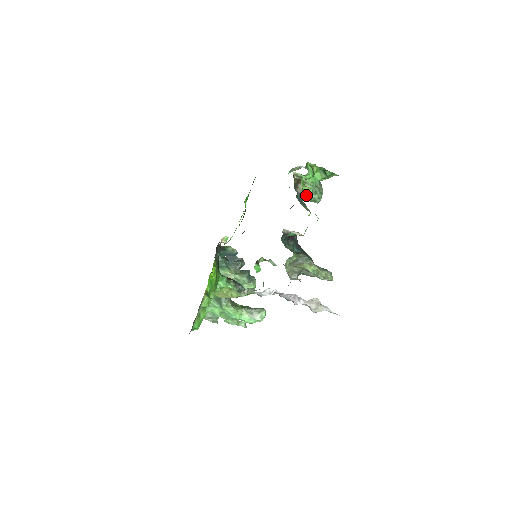
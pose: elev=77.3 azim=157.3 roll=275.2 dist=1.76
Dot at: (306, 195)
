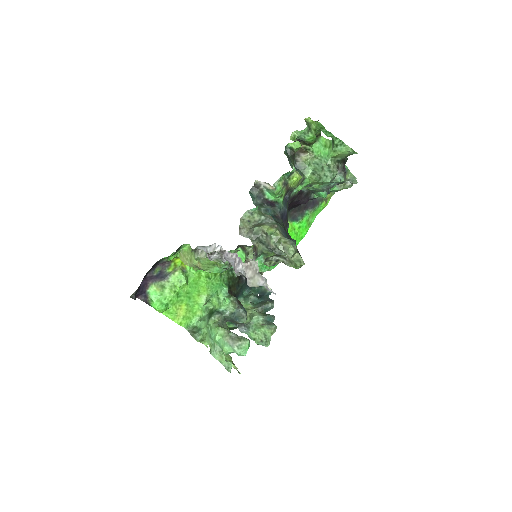
Dot at: (312, 172)
